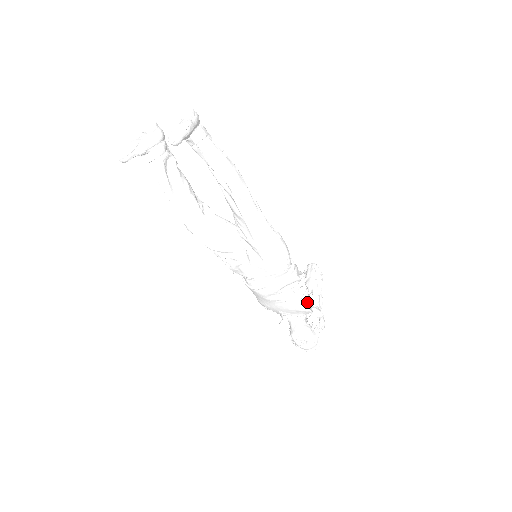
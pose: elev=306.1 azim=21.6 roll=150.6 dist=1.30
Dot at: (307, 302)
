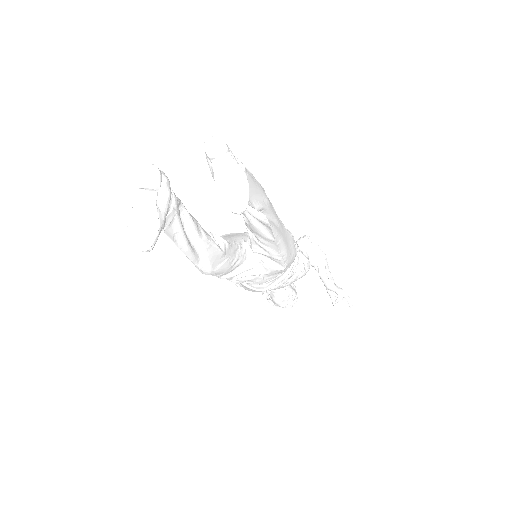
Dot at: (300, 273)
